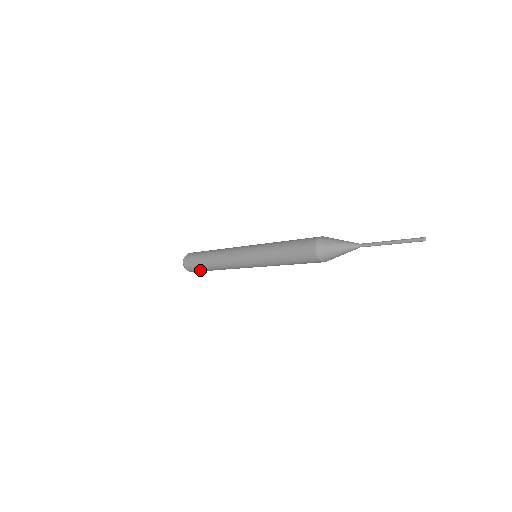
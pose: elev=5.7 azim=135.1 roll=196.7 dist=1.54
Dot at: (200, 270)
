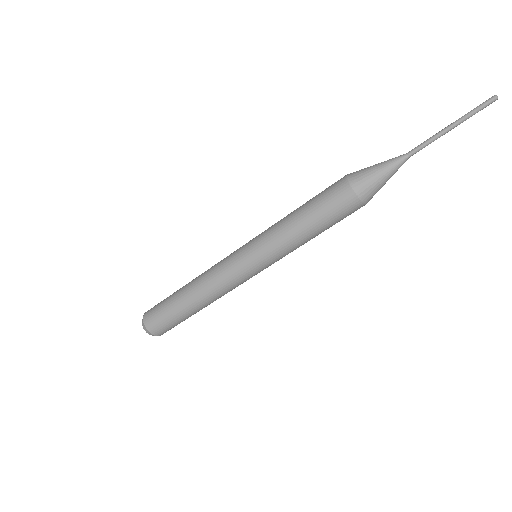
Dot at: (163, 311)
